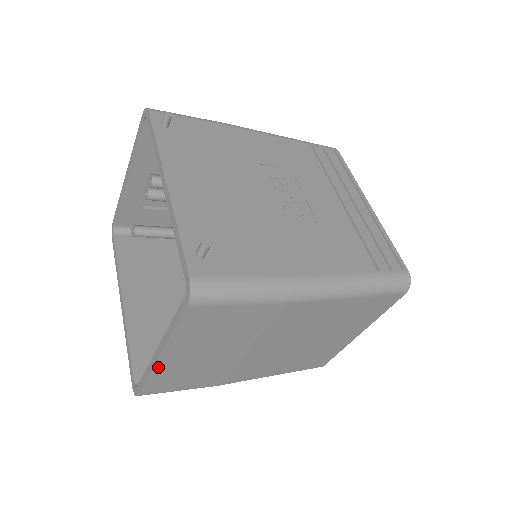
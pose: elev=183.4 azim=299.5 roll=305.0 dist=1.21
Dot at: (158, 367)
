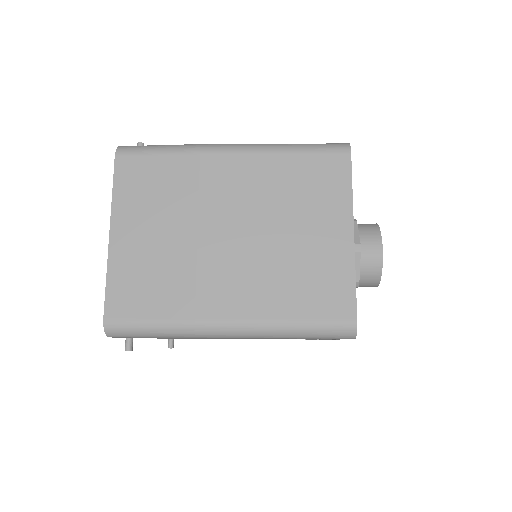
Dot at: (113, 256)
